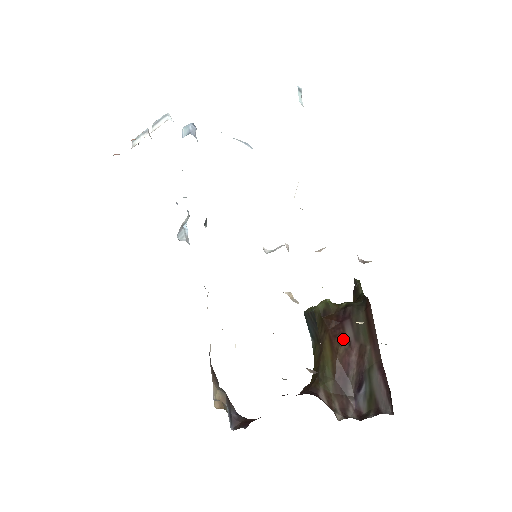
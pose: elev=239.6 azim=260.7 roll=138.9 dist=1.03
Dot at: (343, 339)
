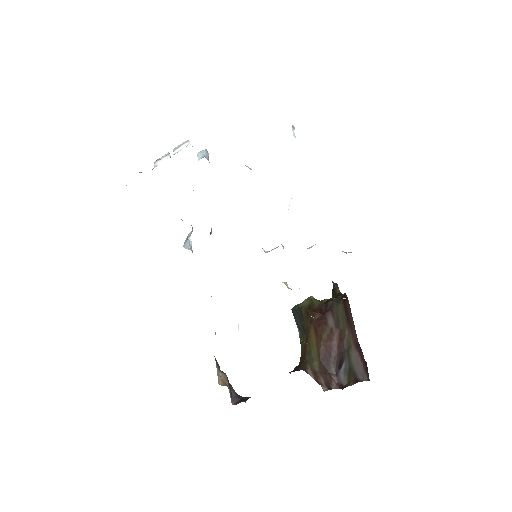
Dot at: (326, 327)
